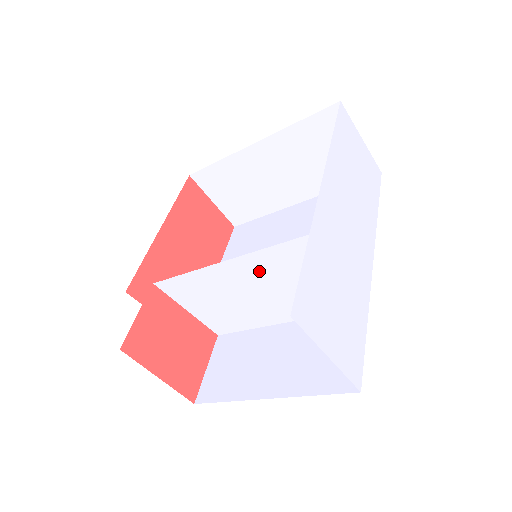
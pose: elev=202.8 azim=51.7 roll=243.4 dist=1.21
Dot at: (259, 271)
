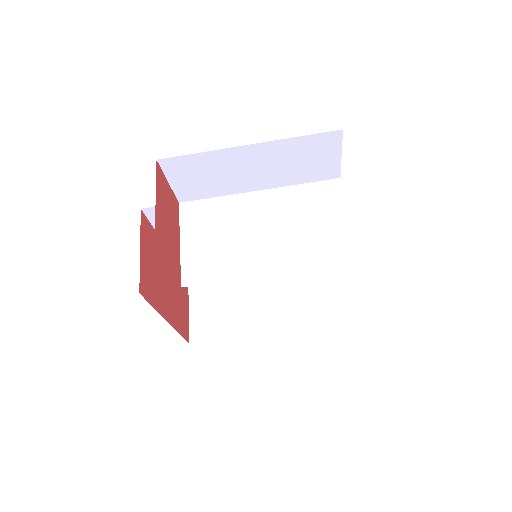
Dot at: (284, 205)
